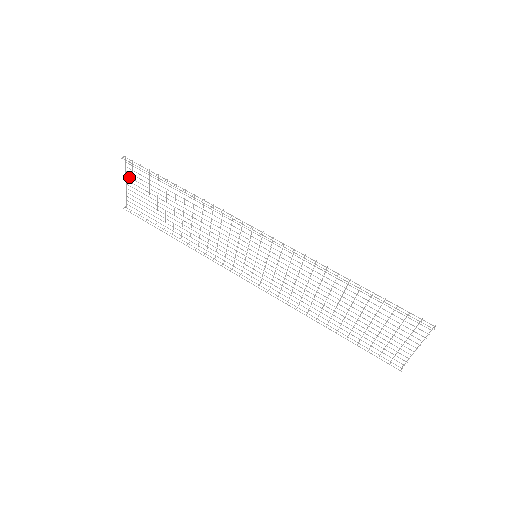
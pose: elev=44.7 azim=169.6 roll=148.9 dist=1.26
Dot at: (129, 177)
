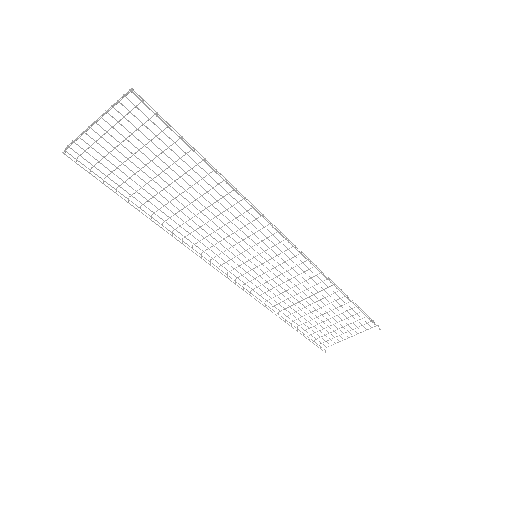
Dot at: (112, 116)
